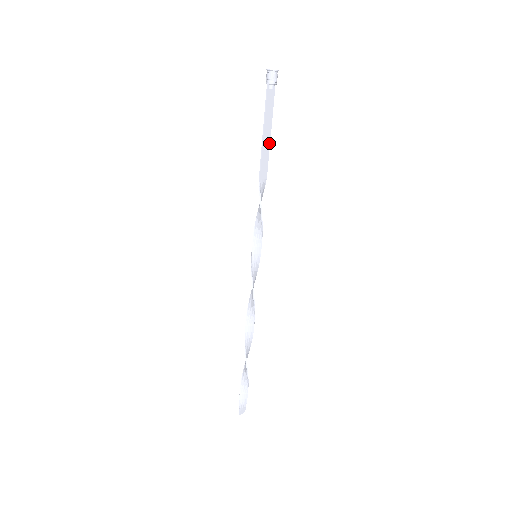
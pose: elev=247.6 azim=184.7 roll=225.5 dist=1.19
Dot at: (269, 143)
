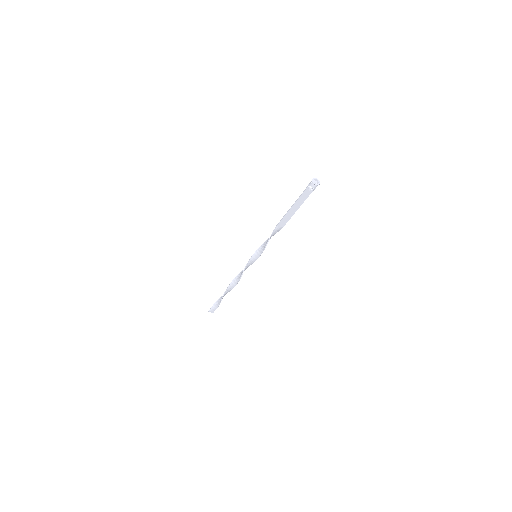
Dot at: (294, 213)
